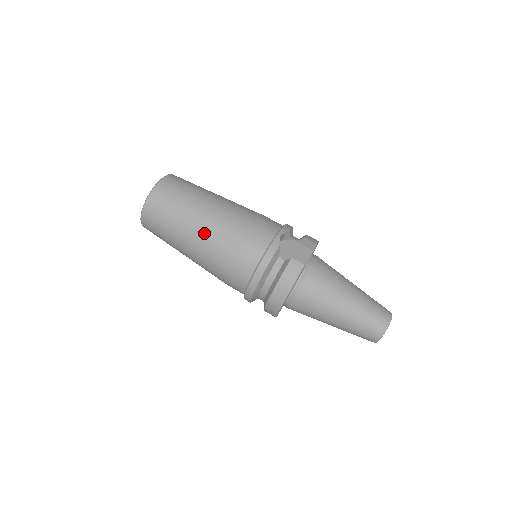
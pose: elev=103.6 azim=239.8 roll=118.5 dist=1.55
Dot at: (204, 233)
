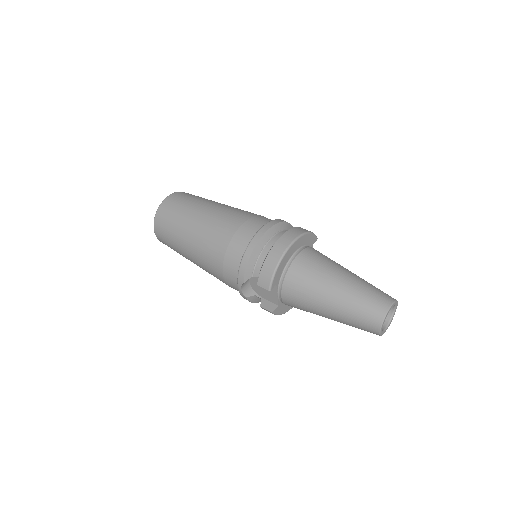
Dot at: (230, 206)
